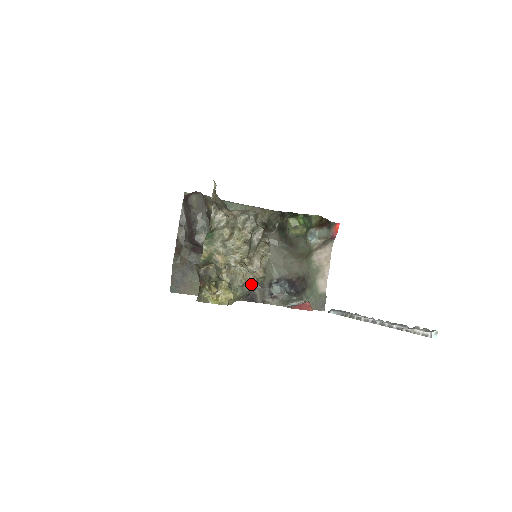
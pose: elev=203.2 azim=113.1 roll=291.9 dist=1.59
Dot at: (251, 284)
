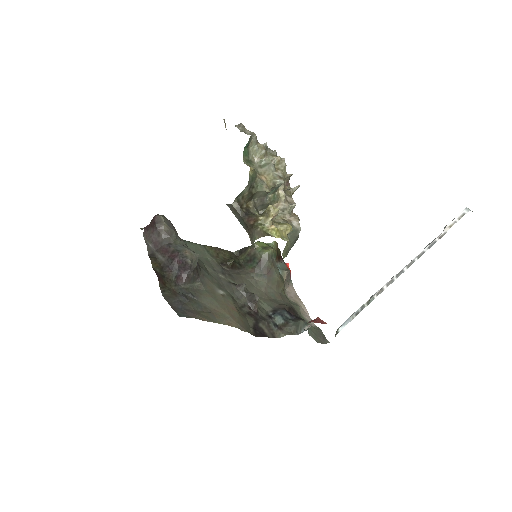
Dot at: (295, 224)
